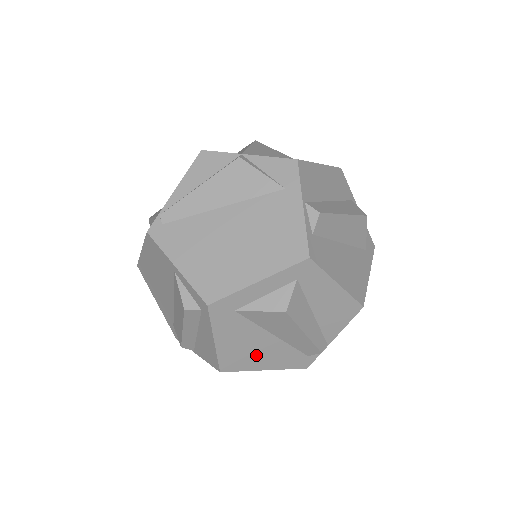
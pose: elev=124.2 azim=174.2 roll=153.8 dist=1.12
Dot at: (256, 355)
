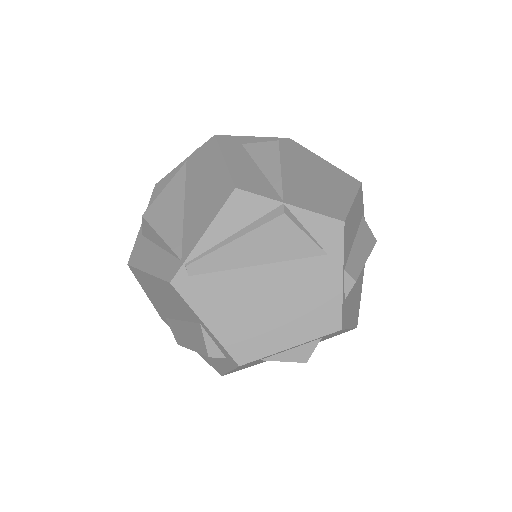
Dot at: (257, 363)
